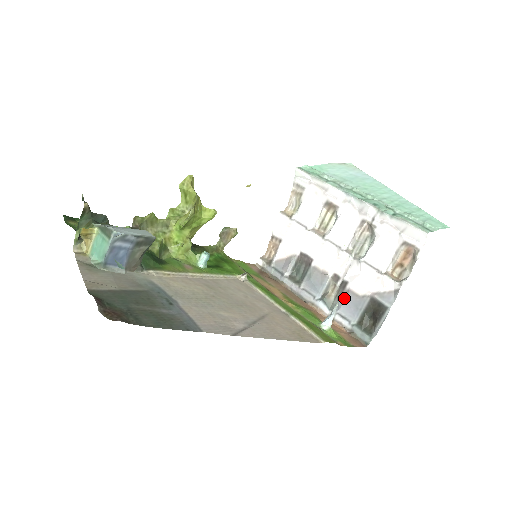
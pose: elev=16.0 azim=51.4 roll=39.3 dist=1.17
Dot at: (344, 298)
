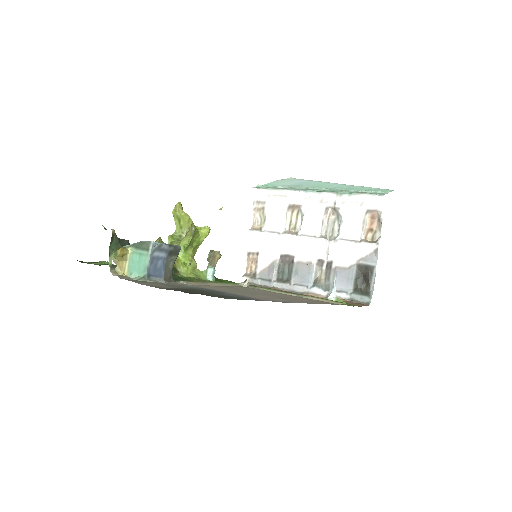
Dot at: (334, 276)
